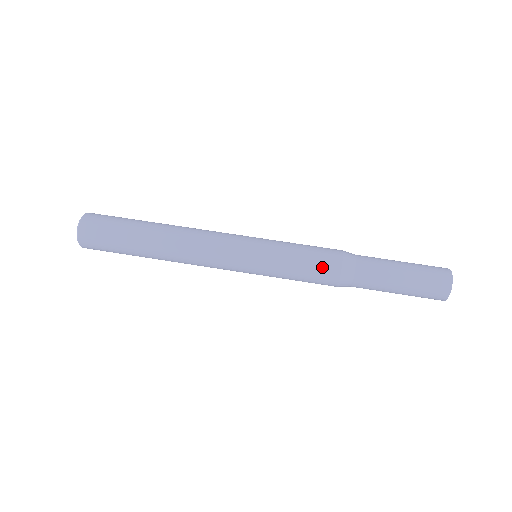
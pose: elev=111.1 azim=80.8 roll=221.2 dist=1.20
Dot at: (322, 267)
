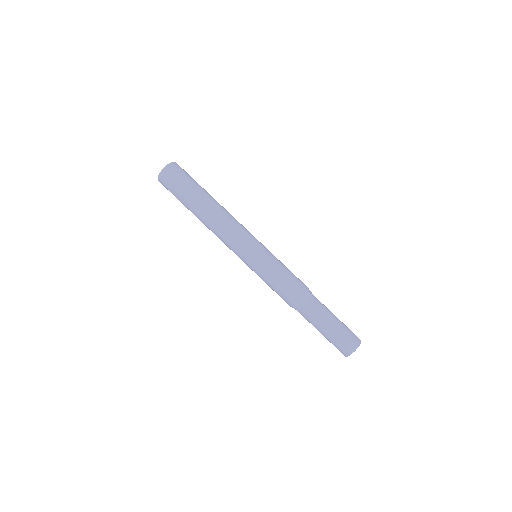
Dot at: (294, 284)
